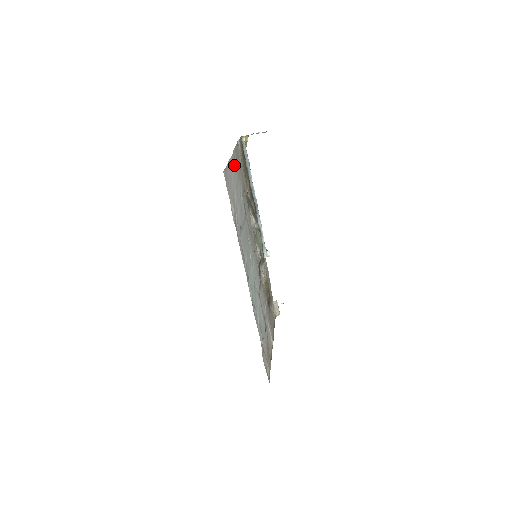
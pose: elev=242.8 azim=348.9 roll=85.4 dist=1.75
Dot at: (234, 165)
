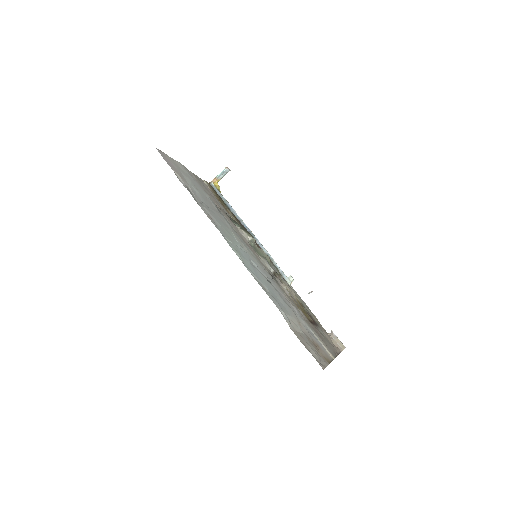
Dot at: (187, 171)
